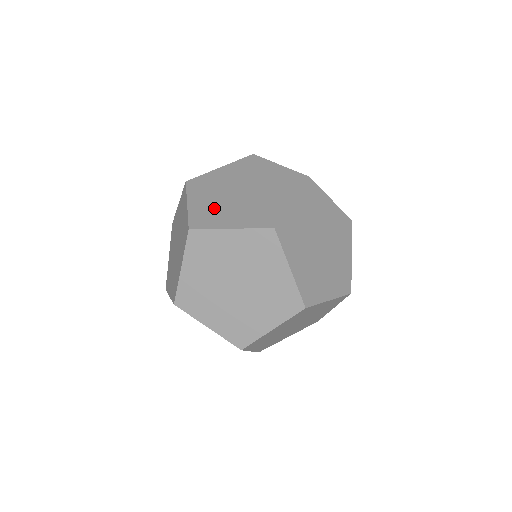
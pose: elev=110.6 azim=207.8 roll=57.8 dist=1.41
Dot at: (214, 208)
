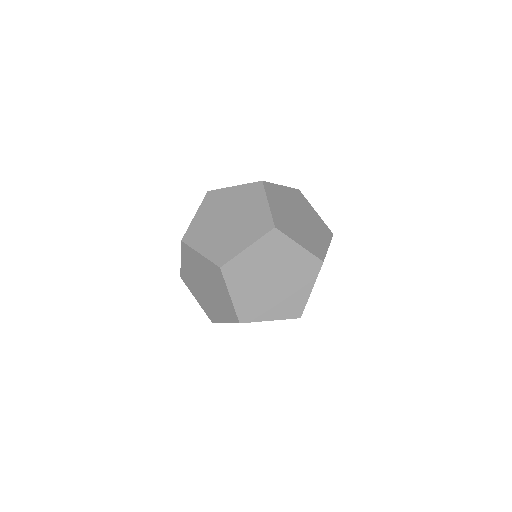
Dot at: (222, 243)
